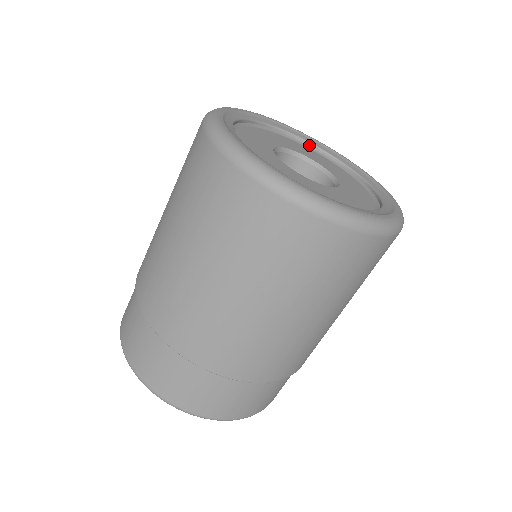
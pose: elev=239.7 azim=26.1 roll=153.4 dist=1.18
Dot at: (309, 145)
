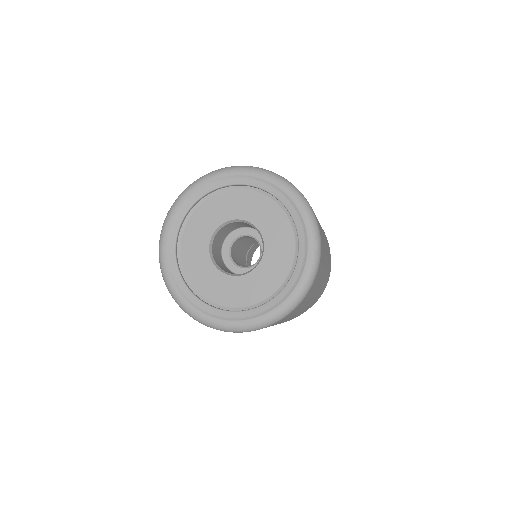
Dot at: (204, 197)
